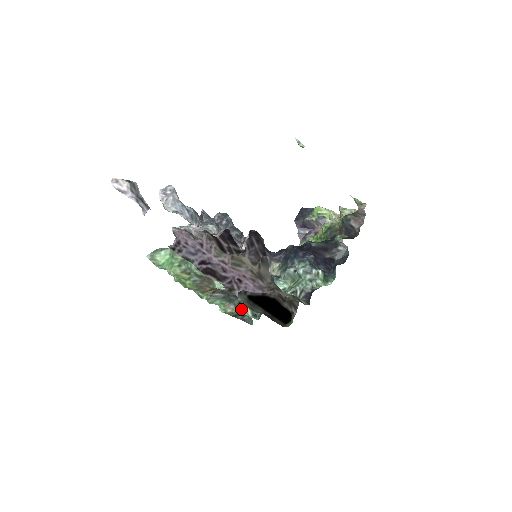
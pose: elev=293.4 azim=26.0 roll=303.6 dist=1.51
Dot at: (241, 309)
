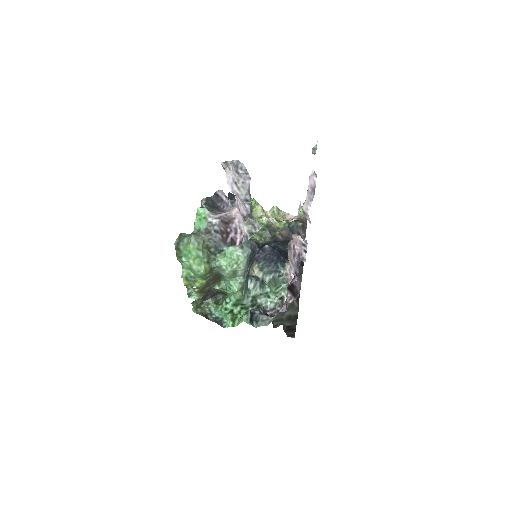
Dot at: (224, 311)
